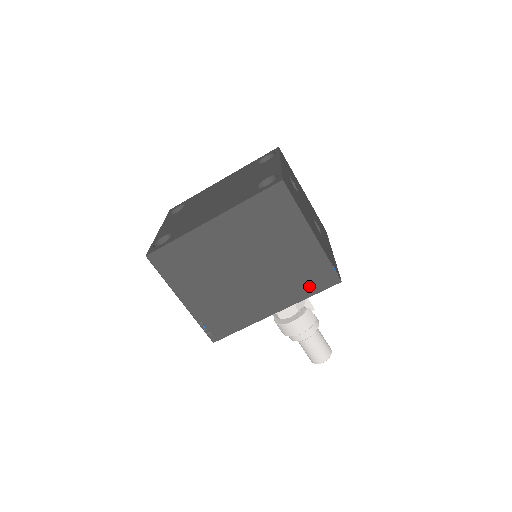
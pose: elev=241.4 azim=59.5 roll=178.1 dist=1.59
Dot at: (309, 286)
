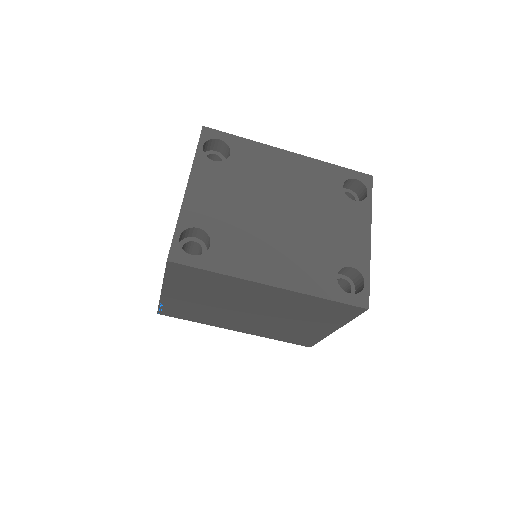
Dot at: (285, 338)
